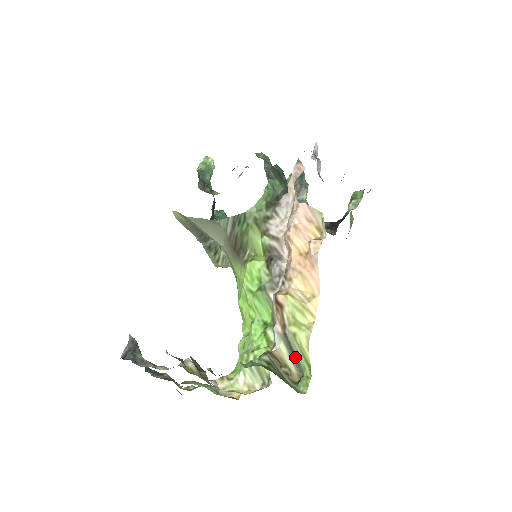
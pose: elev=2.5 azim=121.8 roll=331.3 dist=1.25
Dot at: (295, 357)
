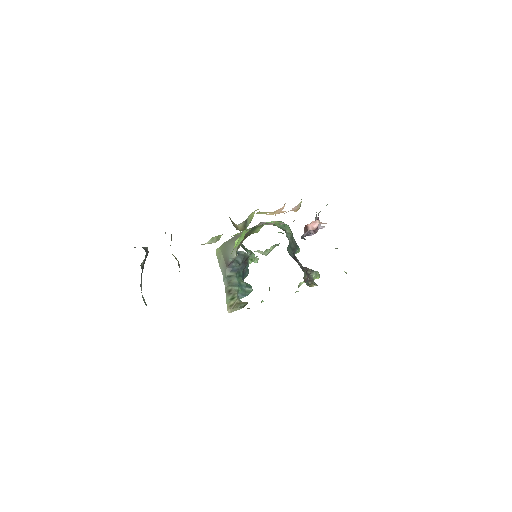
Dot at: (246, 225)
